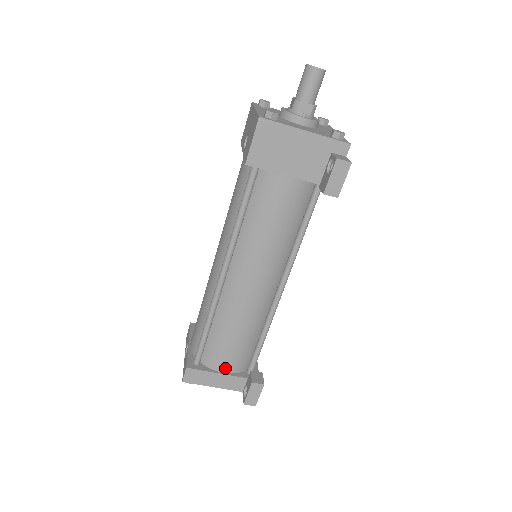
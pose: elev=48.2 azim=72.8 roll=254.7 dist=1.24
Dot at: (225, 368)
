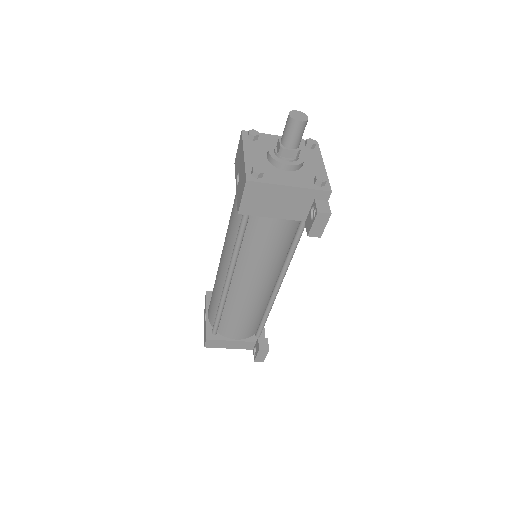
Dot at: (237, 337)
